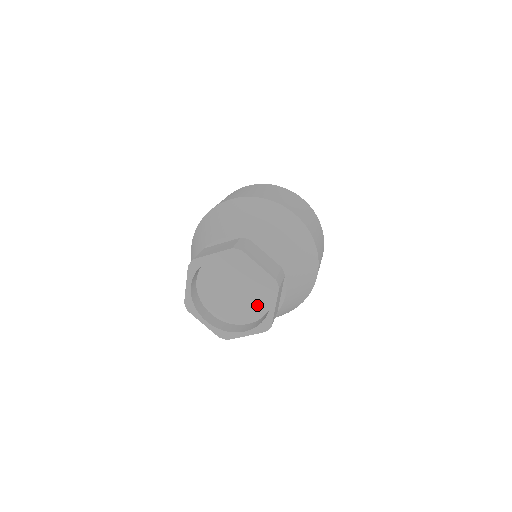
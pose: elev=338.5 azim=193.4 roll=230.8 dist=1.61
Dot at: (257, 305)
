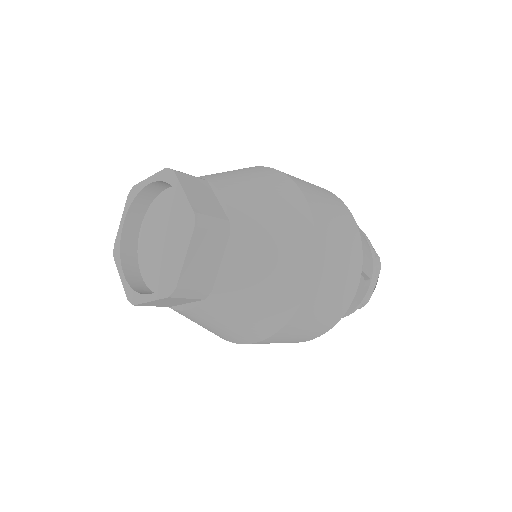
Dot at: occluded
